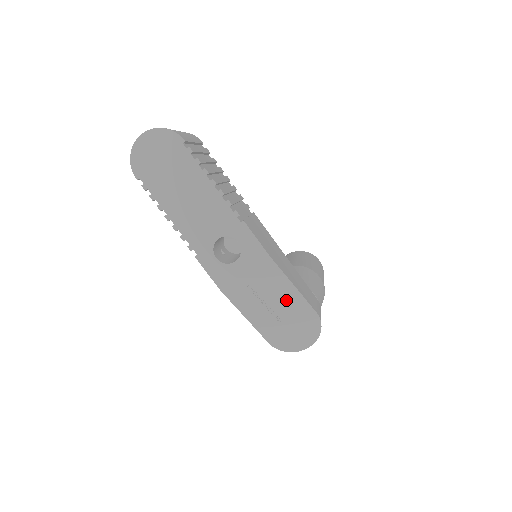
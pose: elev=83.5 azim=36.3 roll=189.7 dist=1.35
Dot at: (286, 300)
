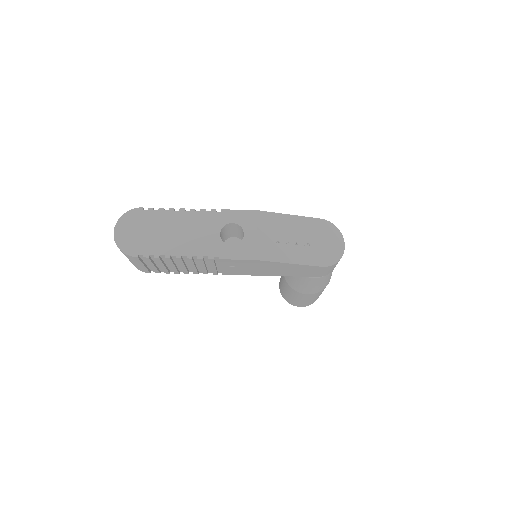
Dot at: (297, 228)
